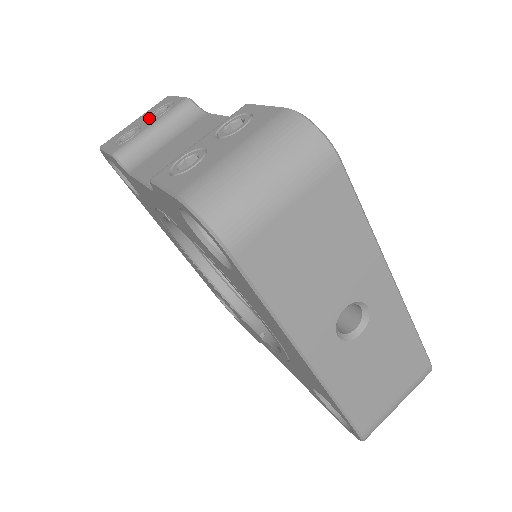
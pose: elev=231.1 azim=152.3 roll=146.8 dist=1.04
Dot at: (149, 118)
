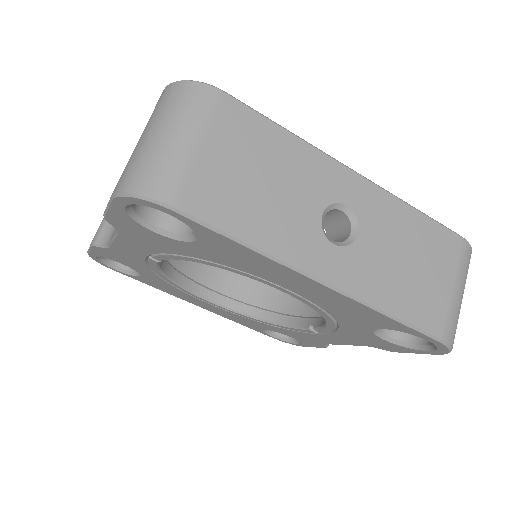
Dot at: occluded
